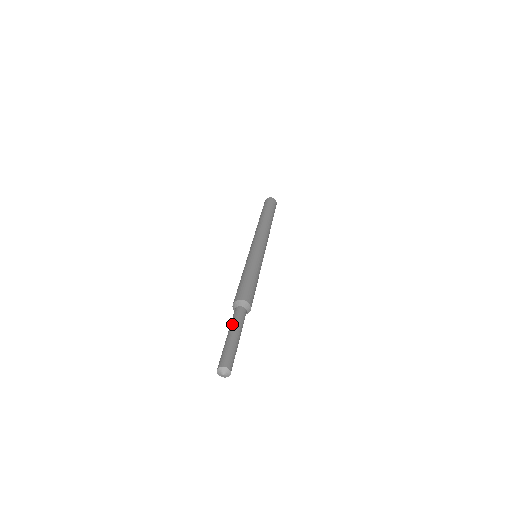
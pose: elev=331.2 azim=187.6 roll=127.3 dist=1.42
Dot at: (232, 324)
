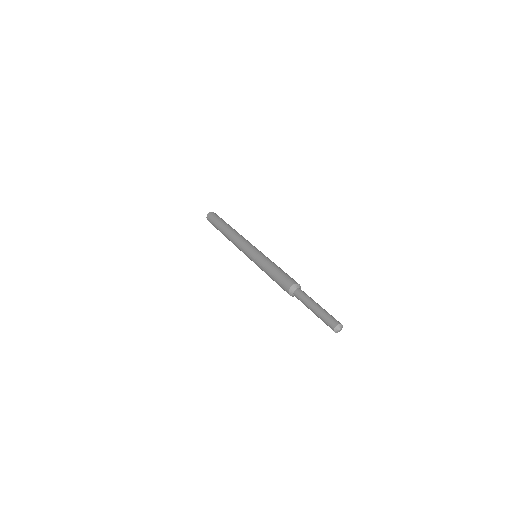
Dot at: (306, 304)
